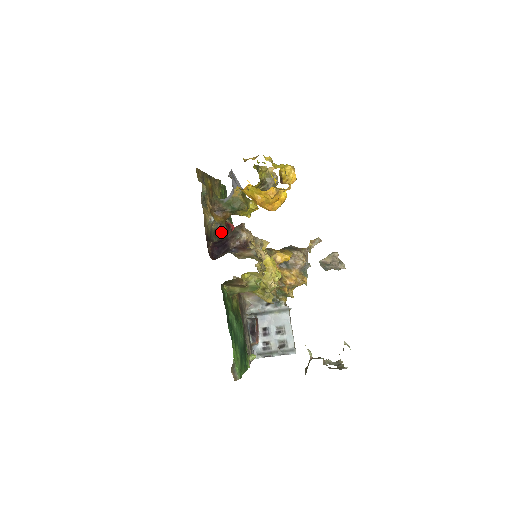
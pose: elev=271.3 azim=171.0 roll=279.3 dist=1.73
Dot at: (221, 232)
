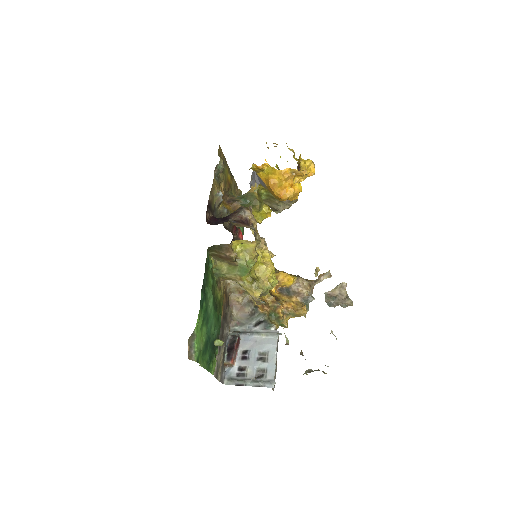
Dot at: (227, 223)
